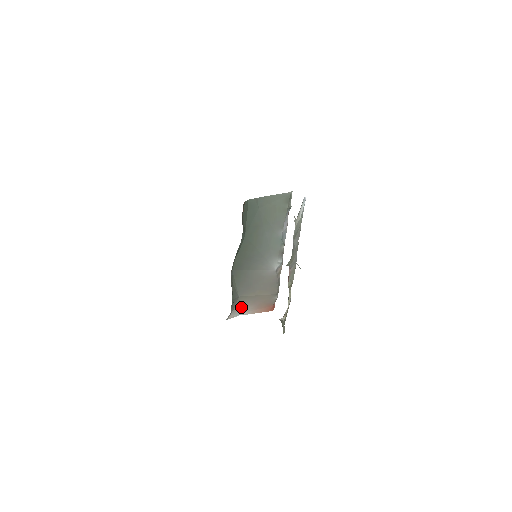
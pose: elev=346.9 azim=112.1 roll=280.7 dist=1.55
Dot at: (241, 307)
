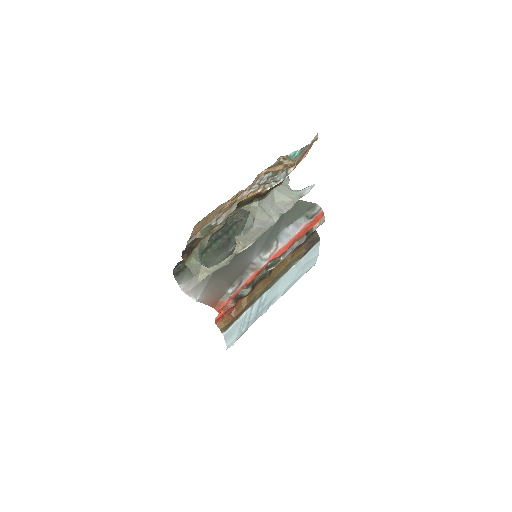
Dot at: (204, 290)
